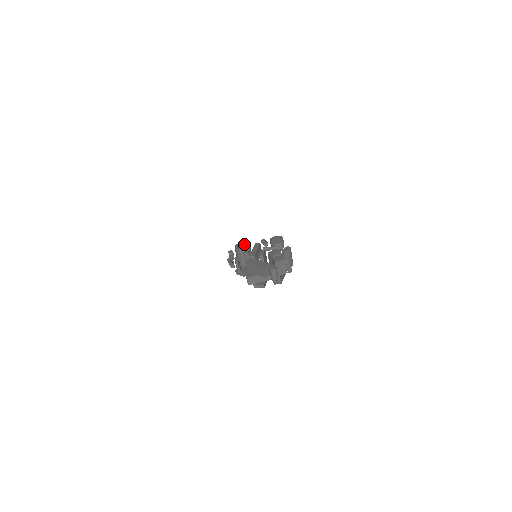
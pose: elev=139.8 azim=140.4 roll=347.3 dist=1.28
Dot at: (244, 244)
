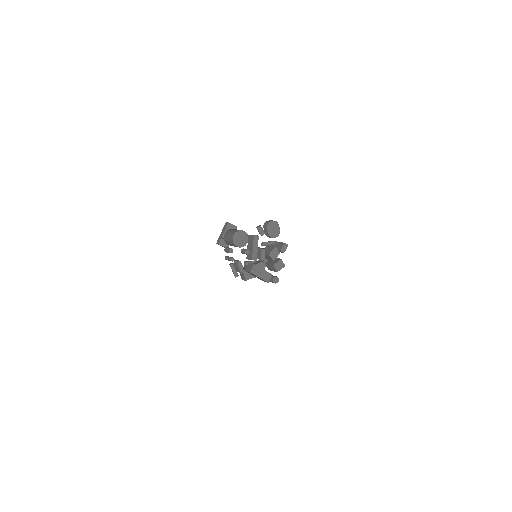
Dot at: (243, 236)
